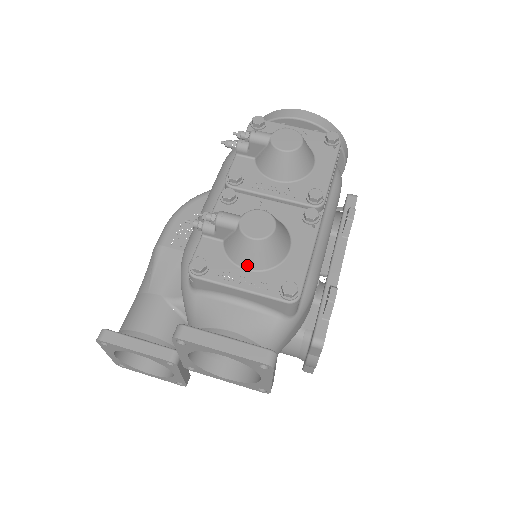
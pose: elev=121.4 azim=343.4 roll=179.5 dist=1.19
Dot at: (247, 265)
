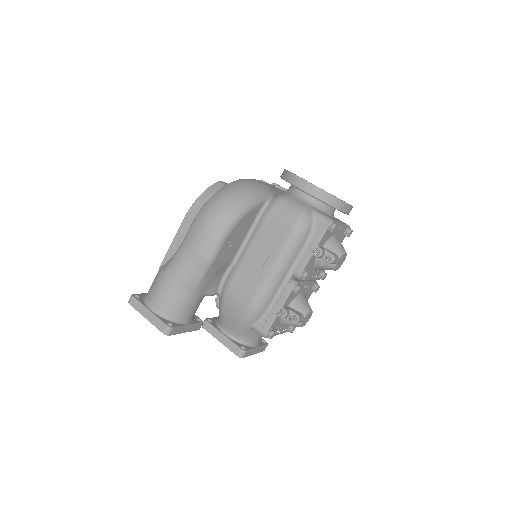
Dot at: occluded
